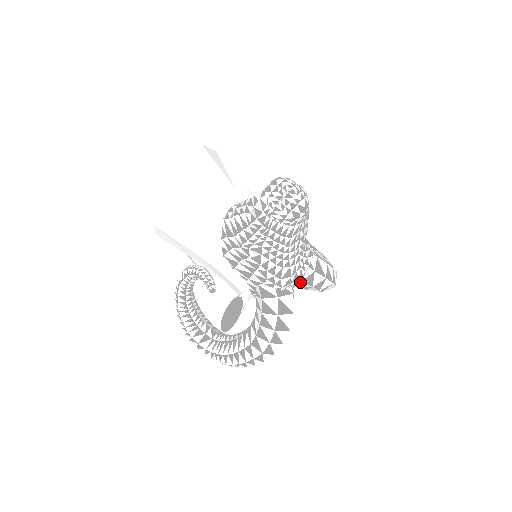
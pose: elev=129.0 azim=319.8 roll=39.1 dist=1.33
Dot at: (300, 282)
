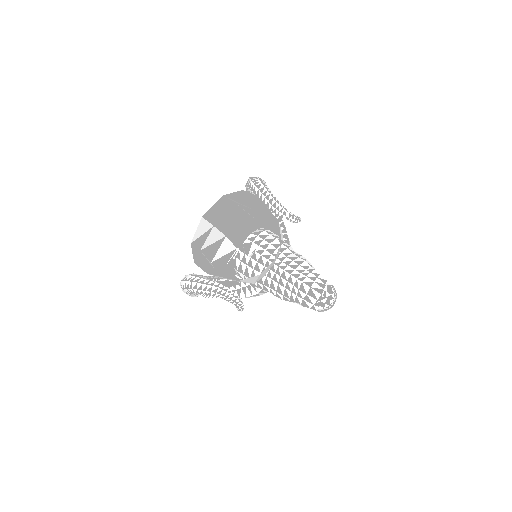
Dot at: occluded
